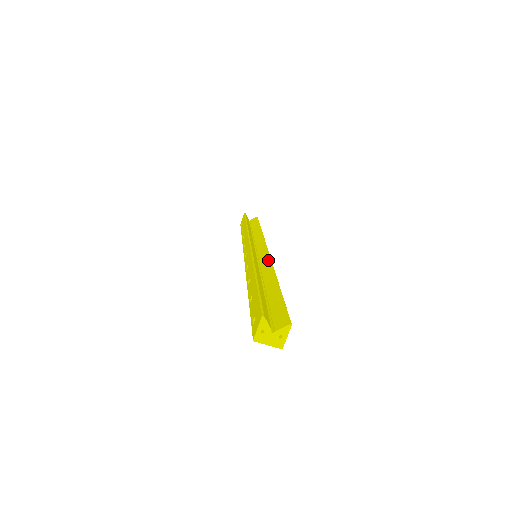
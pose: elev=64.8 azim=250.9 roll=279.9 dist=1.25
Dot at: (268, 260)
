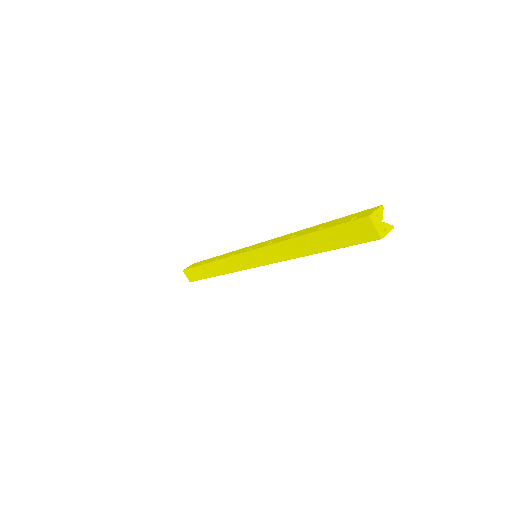
Dot at: occluded
